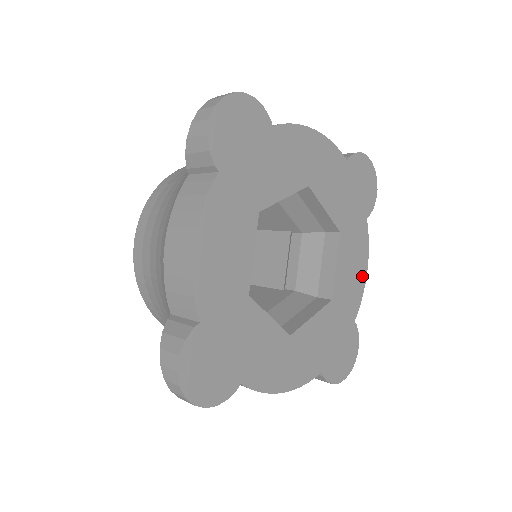
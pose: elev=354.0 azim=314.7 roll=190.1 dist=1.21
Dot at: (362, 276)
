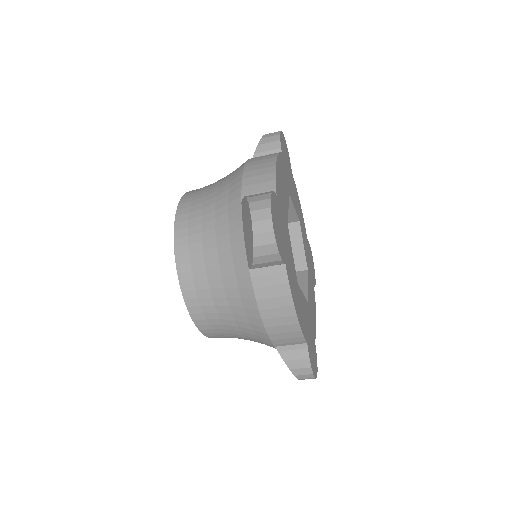
Dot at: (315, 318)
